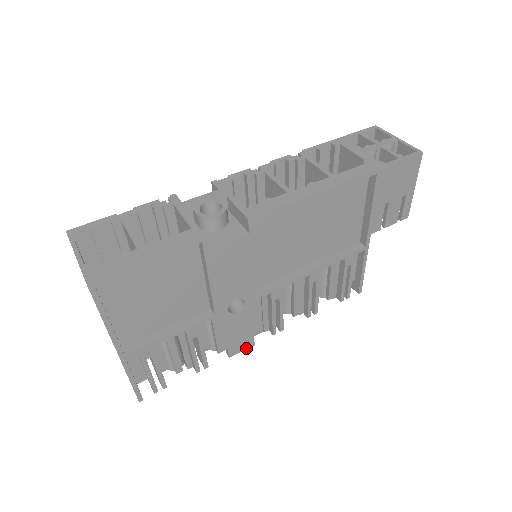
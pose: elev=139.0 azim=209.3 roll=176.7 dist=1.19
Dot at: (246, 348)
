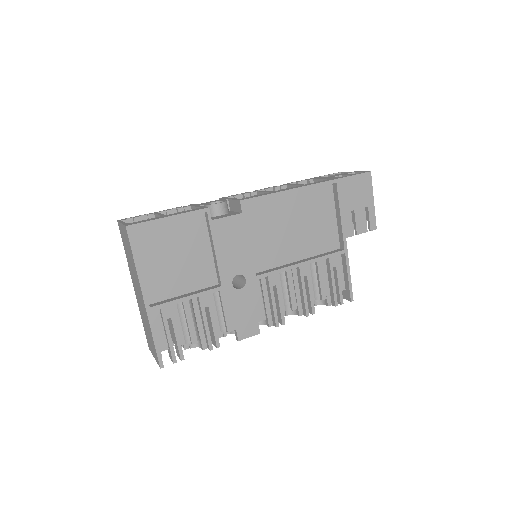
Dot at: (253, 334)
